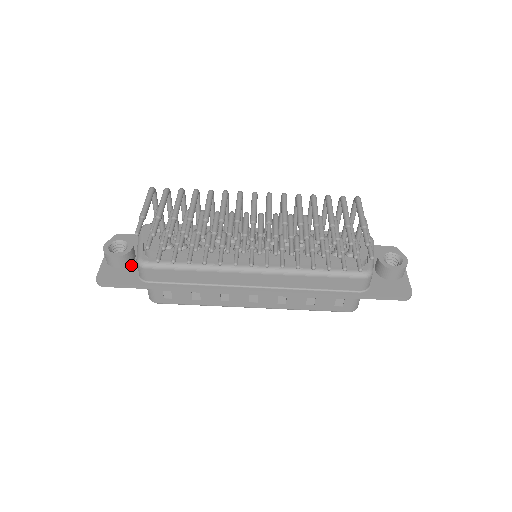
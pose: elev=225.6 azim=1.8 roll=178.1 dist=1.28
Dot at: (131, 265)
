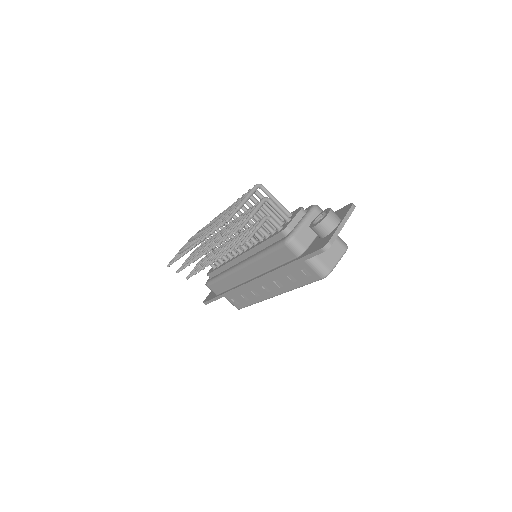
Dot at: occluded
